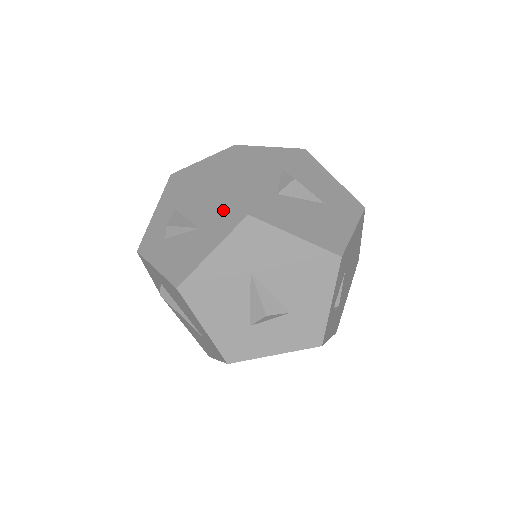
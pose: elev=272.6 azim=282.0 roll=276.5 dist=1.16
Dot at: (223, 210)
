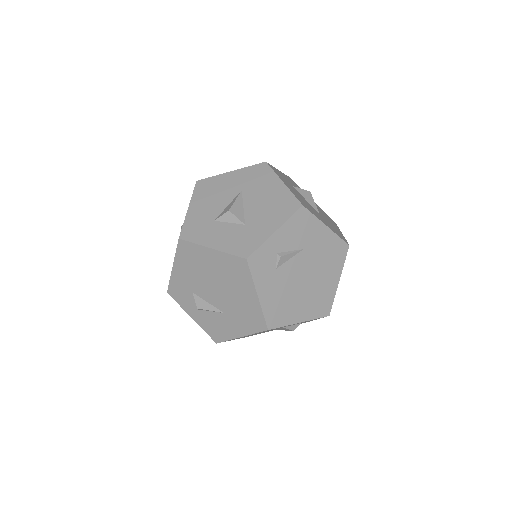
Dot at: occluded
